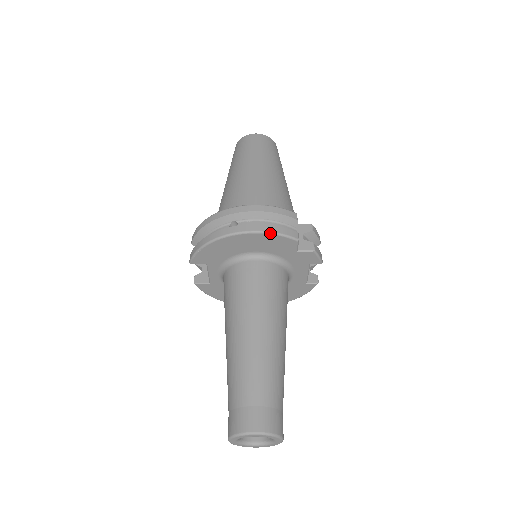
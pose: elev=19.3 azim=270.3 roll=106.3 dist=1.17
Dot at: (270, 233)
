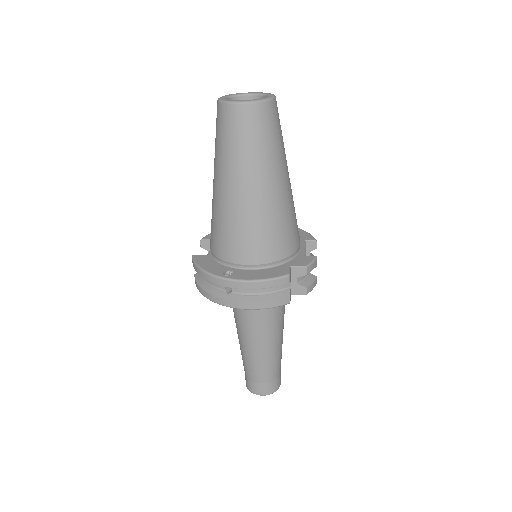
Dot at: occluded
